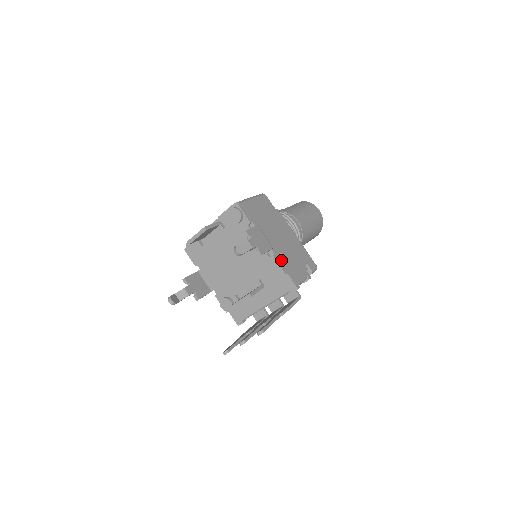
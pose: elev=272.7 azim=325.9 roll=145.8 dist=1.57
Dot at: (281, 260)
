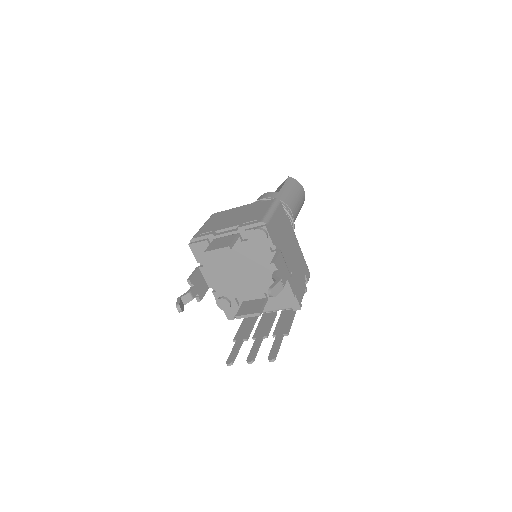
Dot at: (292, 281)
